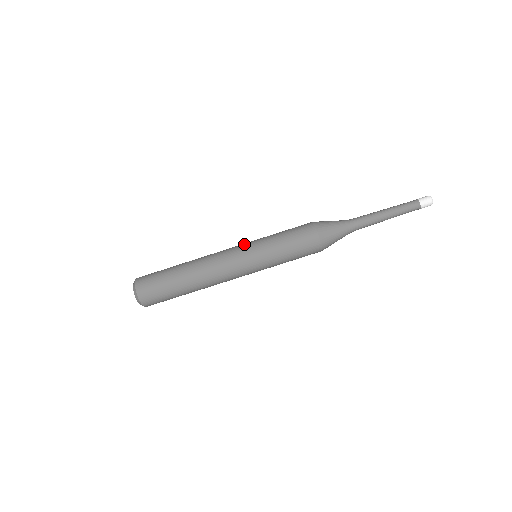
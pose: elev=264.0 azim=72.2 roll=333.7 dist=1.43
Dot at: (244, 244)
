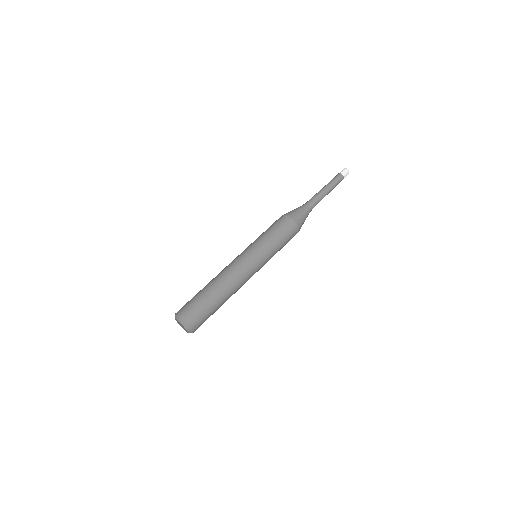
Dot at: occluded
